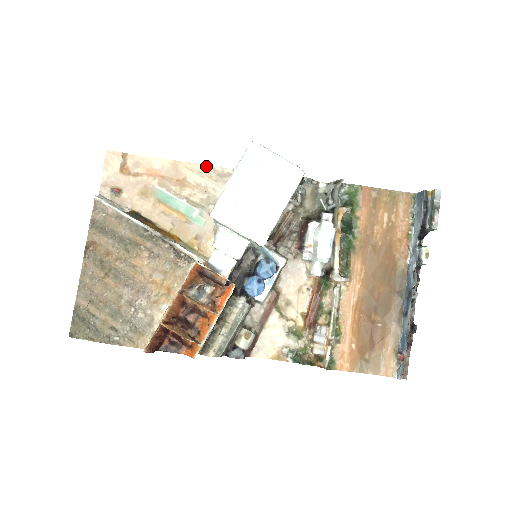
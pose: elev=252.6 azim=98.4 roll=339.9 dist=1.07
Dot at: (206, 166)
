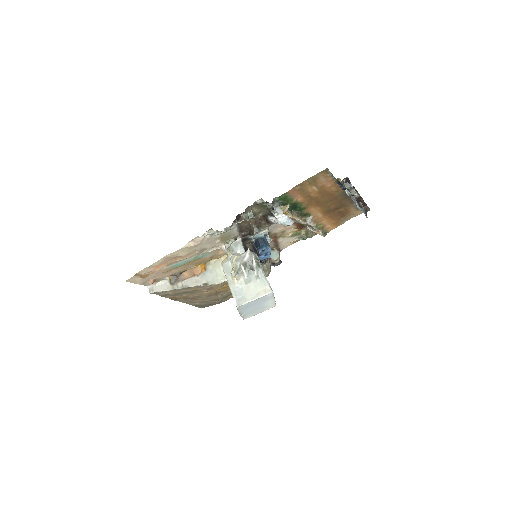
Dot at: (183, 248)
